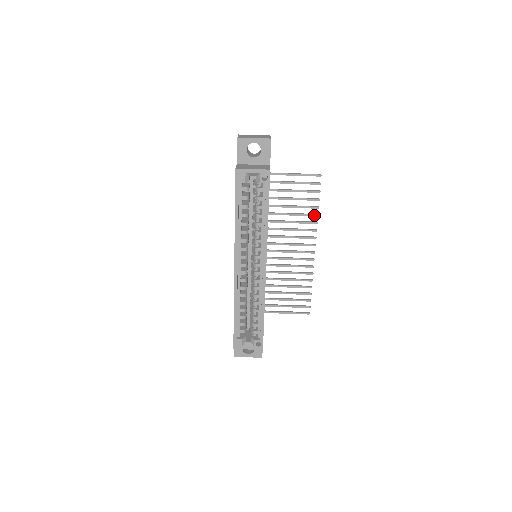
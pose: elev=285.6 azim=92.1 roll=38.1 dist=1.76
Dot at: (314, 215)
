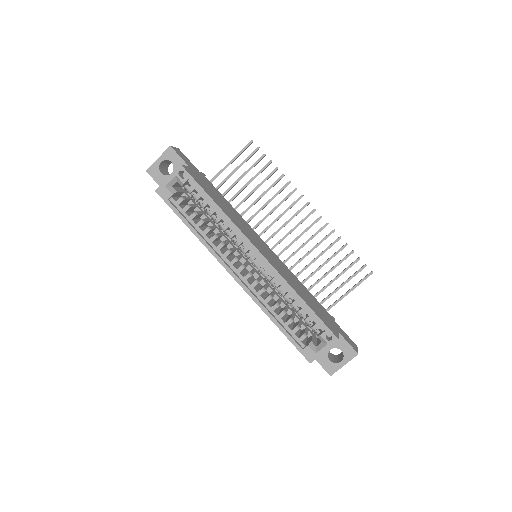
Dot at: (280, 178)
